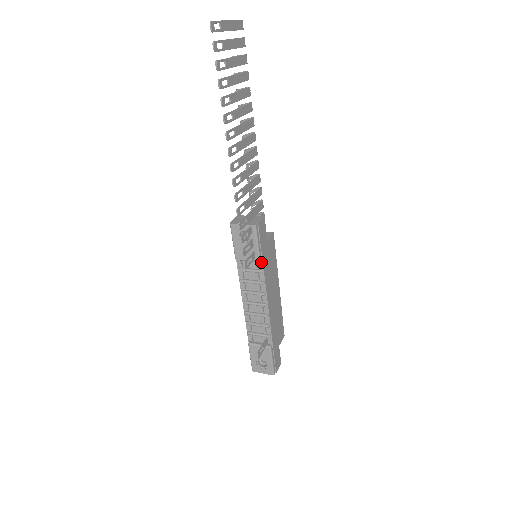
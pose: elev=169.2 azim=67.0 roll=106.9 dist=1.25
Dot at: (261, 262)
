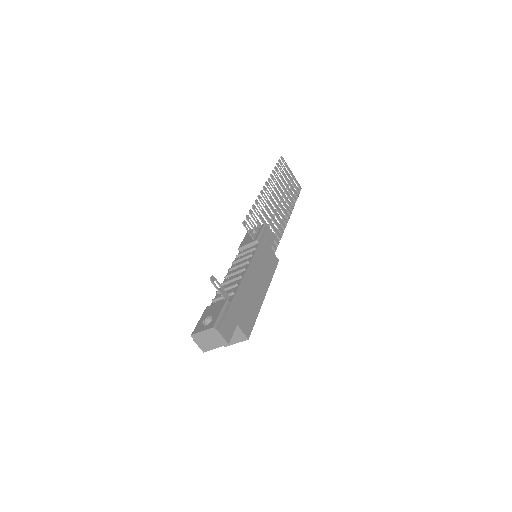
Dot at: (258, 244)
